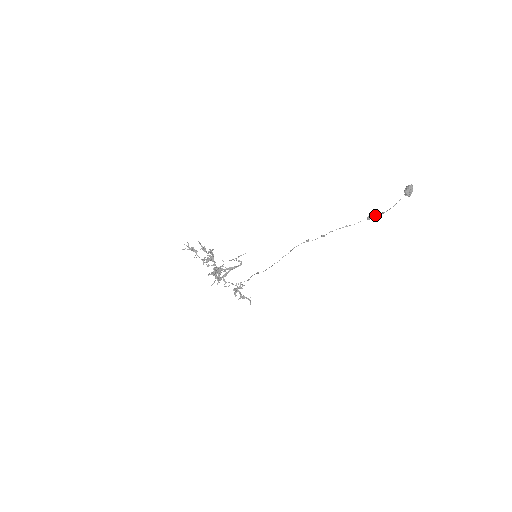
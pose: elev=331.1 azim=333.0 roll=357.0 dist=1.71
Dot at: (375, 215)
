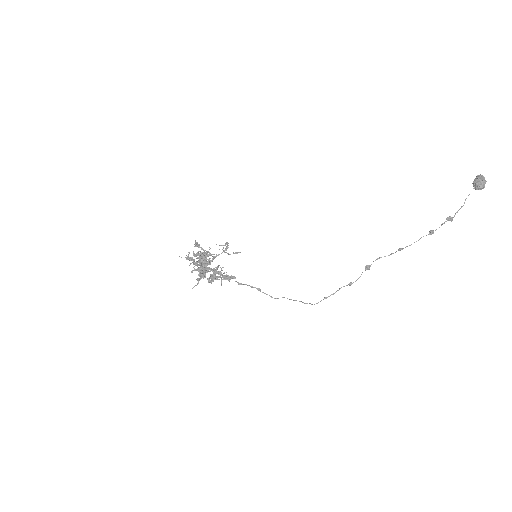
Dot at: (439, 227)
